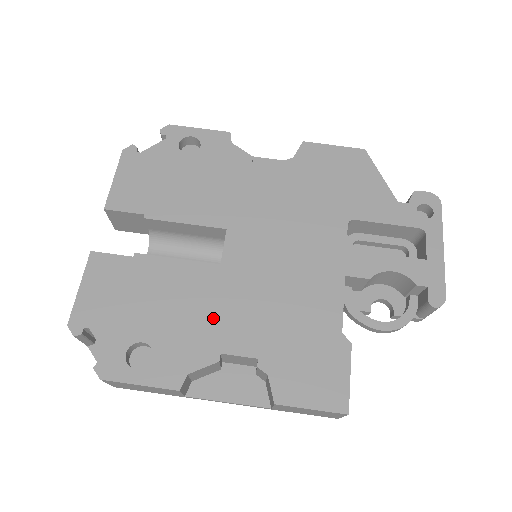
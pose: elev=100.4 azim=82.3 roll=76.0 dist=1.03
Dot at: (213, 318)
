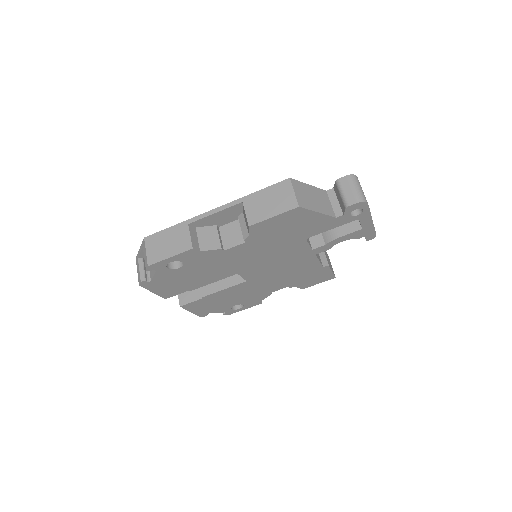
Dot at: (259, 290)
